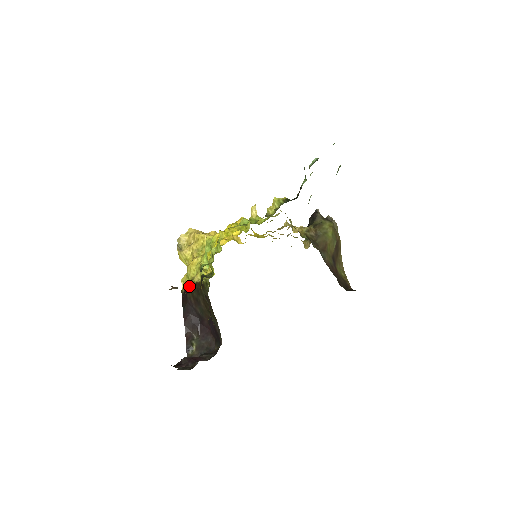
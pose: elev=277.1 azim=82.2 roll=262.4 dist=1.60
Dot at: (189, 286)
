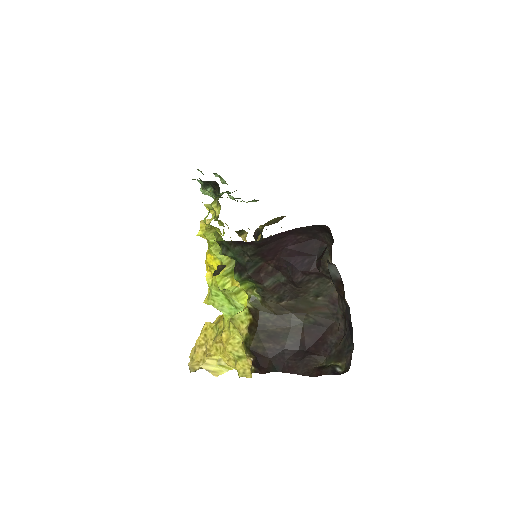
Dot at: (248, 343)
